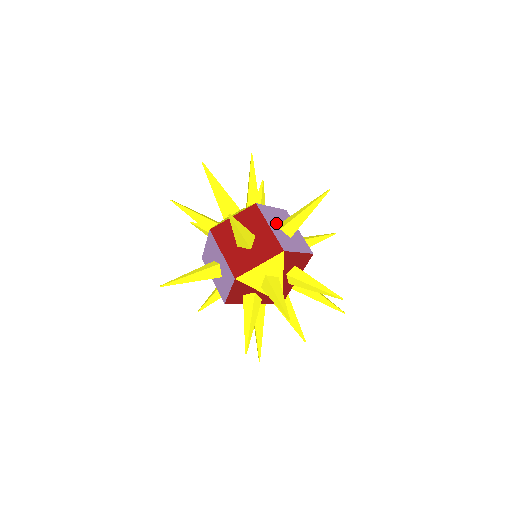
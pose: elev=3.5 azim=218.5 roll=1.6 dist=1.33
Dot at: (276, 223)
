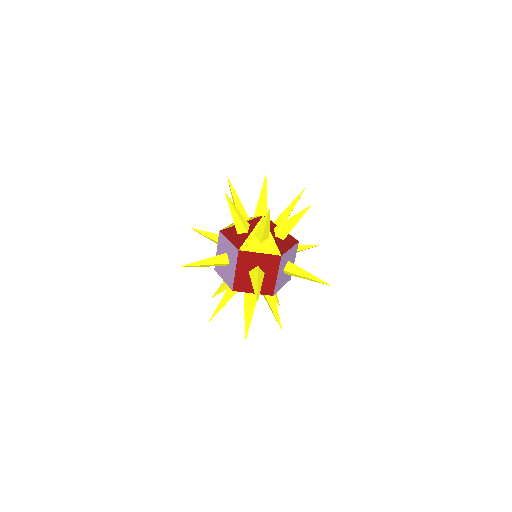
Dot at: occluded
